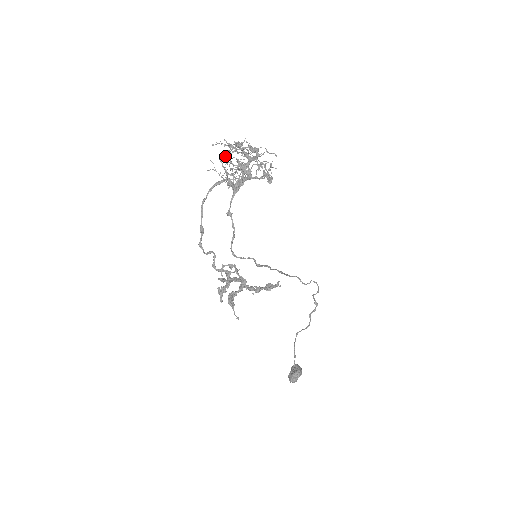
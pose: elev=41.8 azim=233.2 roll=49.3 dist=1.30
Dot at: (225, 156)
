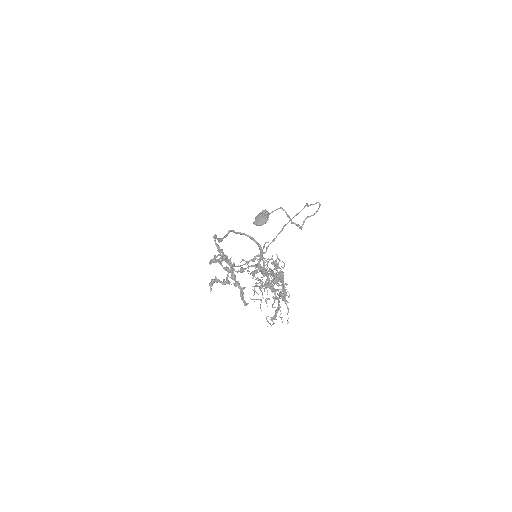
Dot at: (256, 286)
